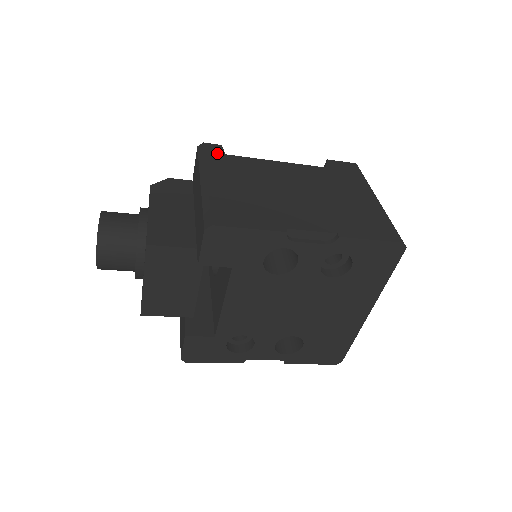
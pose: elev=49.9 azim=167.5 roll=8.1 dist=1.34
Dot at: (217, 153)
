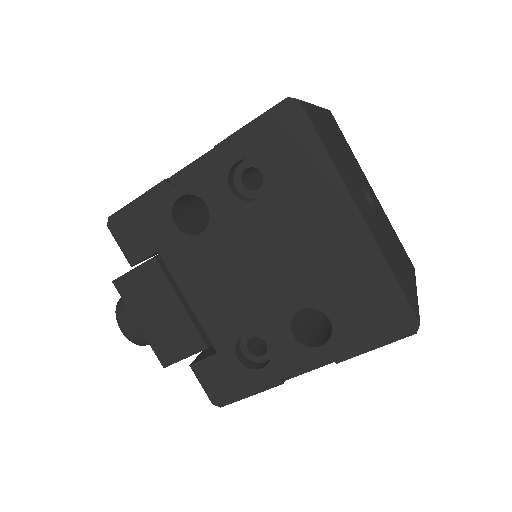
Dot at: occluded
